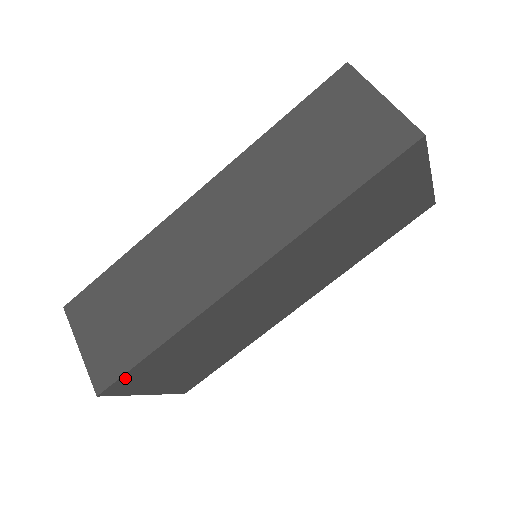
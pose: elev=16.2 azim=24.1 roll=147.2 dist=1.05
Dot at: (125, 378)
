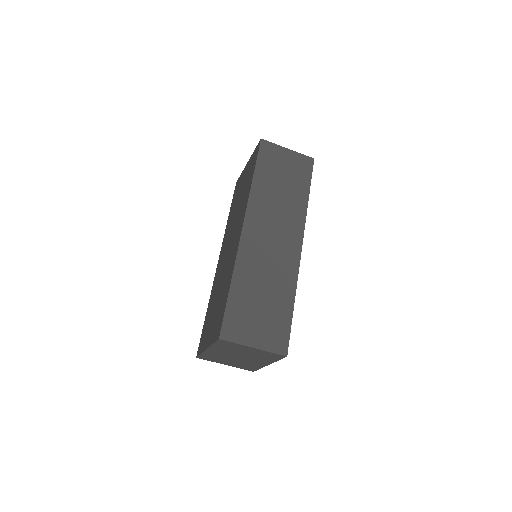
Dot at: (288, 338)
